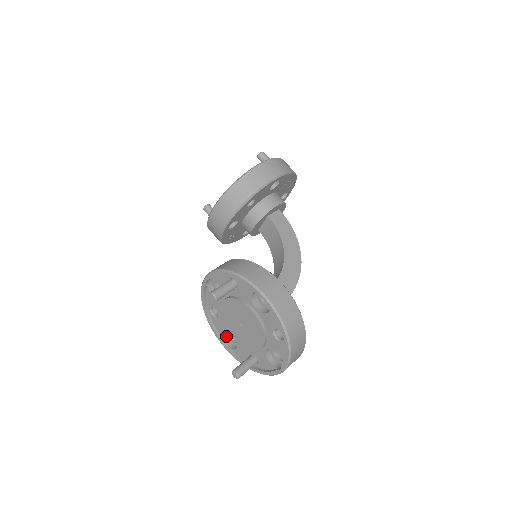
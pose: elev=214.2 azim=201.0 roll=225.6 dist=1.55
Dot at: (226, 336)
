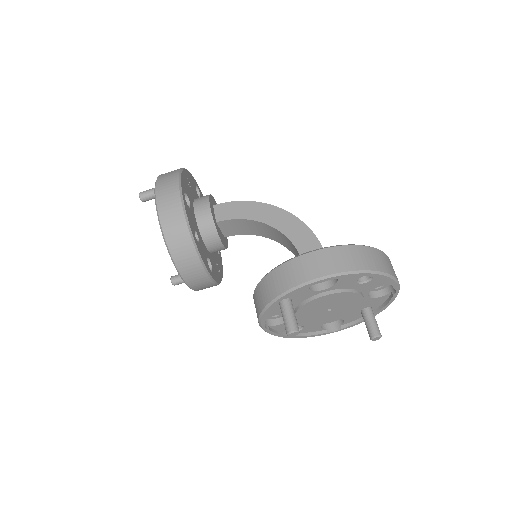
Dot at: (325, 325)
